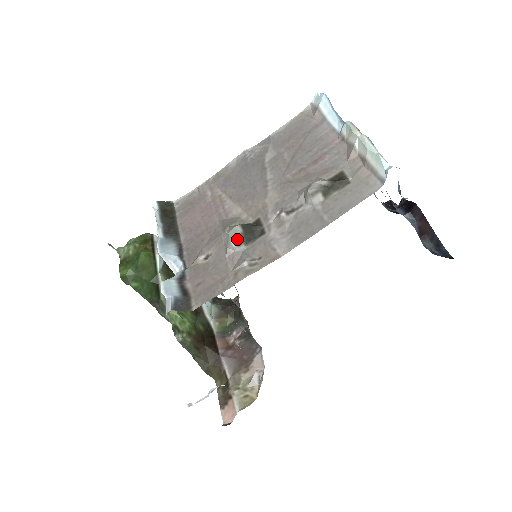
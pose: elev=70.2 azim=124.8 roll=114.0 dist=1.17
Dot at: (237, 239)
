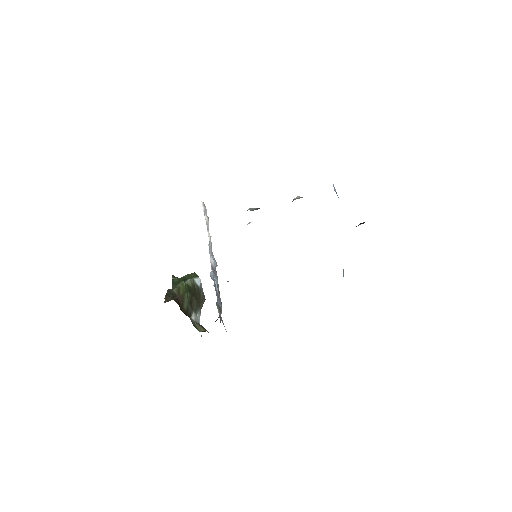
Dot at: (252, 209)
